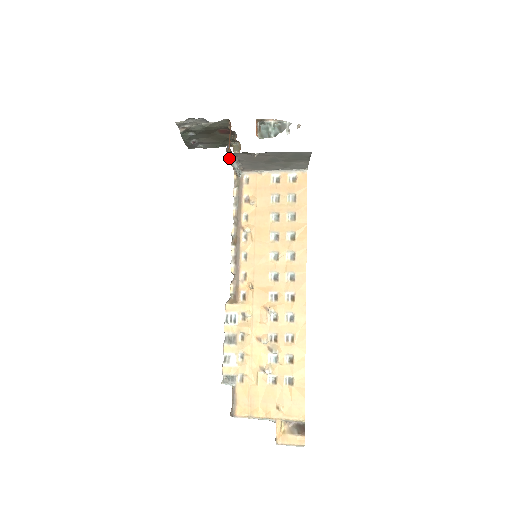
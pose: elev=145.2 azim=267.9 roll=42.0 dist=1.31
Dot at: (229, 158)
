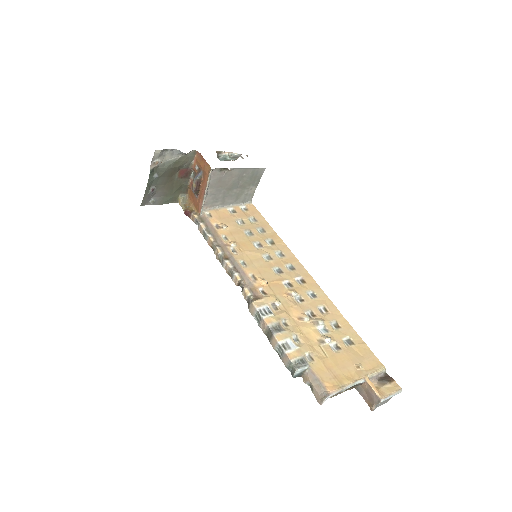
Dot at: occluded
